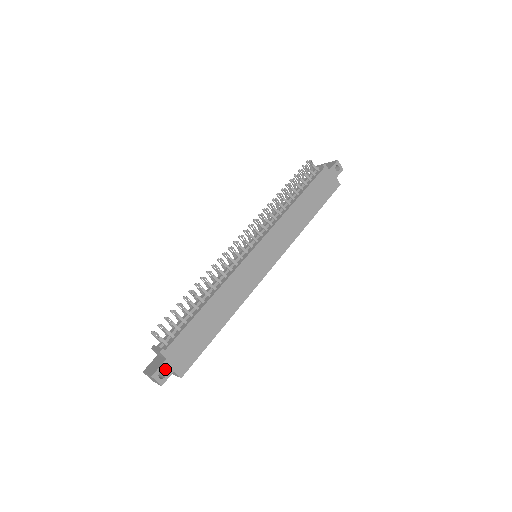
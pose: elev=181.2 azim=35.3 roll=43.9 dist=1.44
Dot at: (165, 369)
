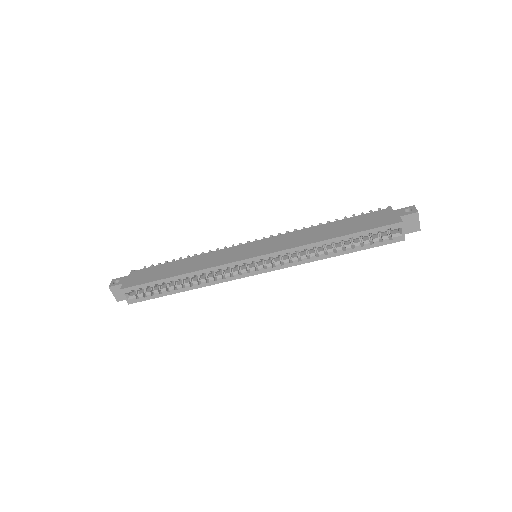
Dot at: (121, 280)
